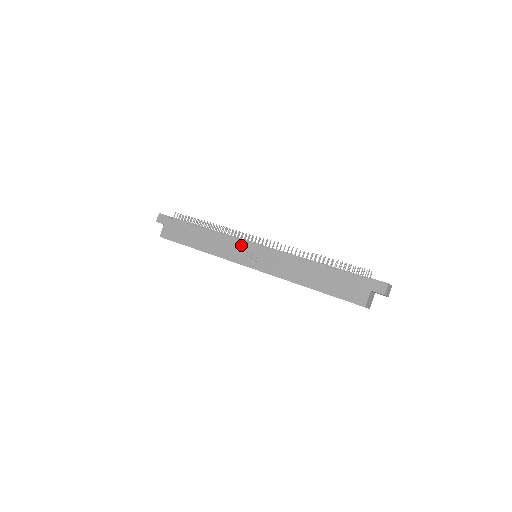
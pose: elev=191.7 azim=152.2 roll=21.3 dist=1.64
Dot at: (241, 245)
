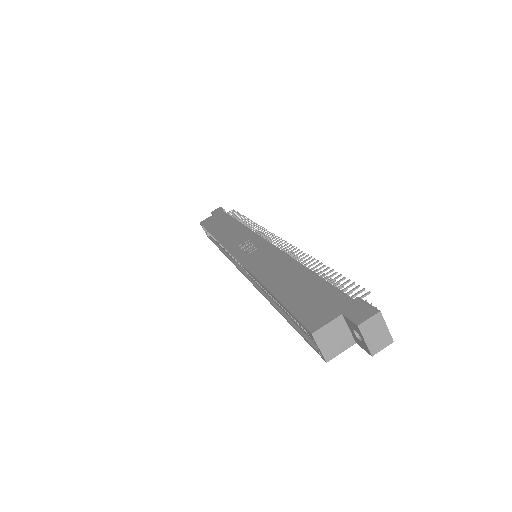
Dot at: (251, 236)
